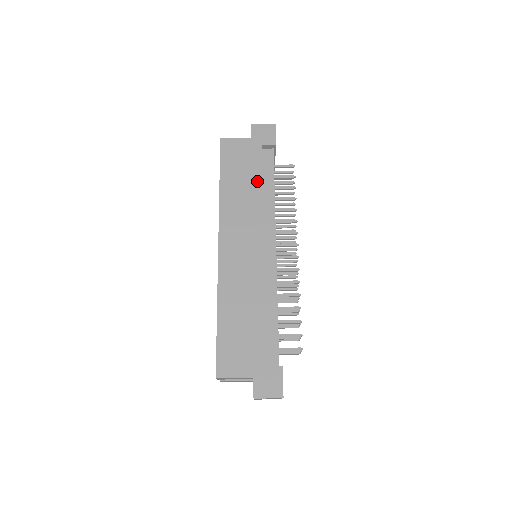
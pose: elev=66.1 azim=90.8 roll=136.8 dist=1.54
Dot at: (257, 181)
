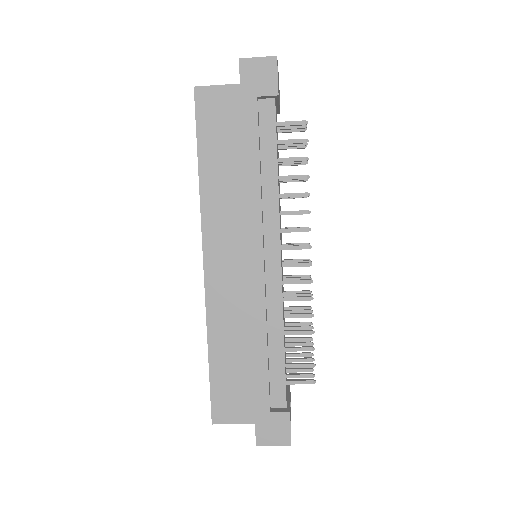
Dot at: (251, 159)
